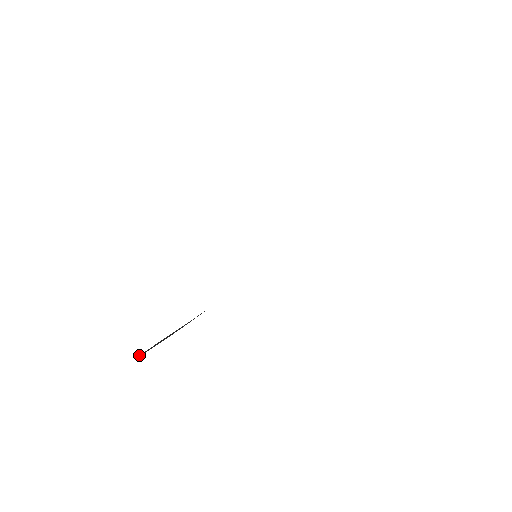
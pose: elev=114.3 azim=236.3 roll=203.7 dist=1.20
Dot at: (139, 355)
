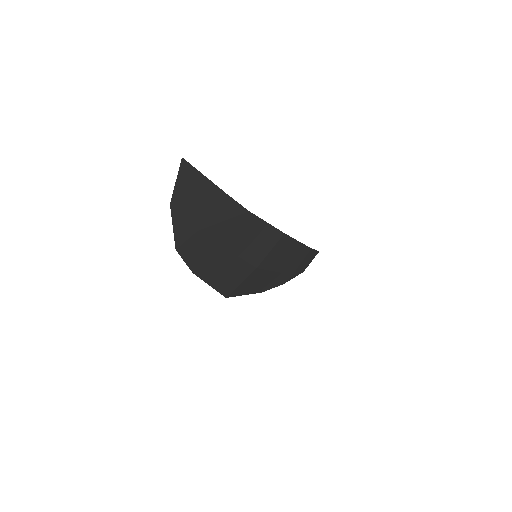
Dot at: (181, 164)
